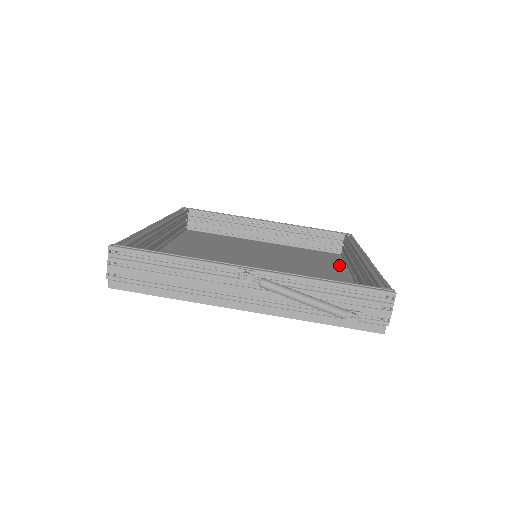
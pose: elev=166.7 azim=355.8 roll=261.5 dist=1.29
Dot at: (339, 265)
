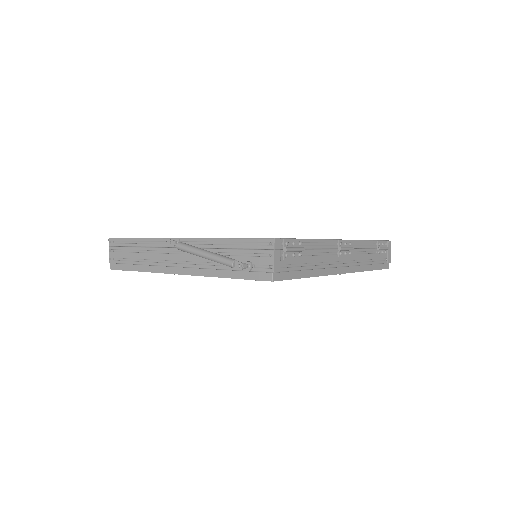
Dot at: occluded
